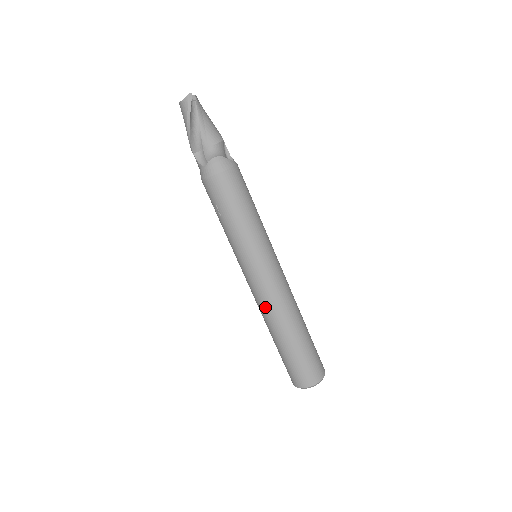
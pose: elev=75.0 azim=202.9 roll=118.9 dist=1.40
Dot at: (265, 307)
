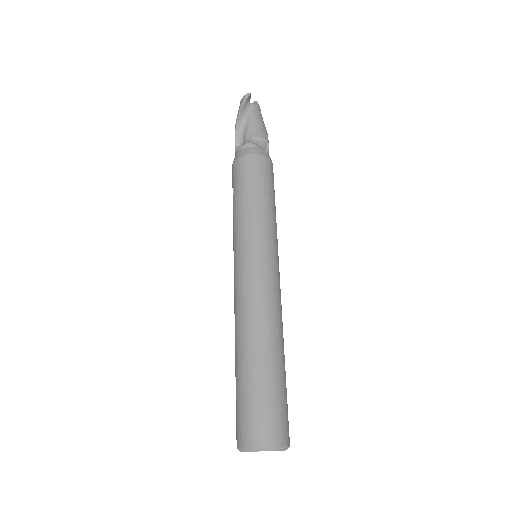
Dot at: (237, 309)
